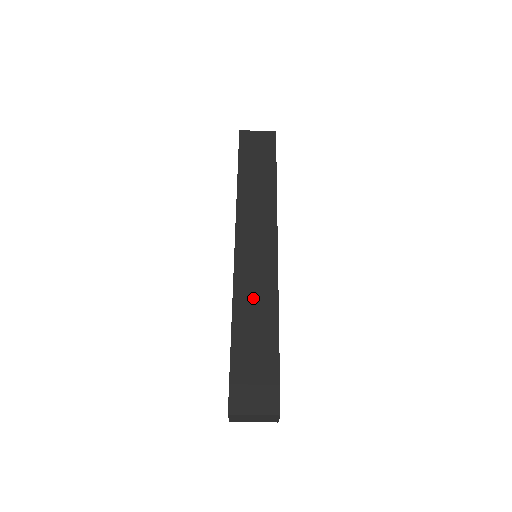
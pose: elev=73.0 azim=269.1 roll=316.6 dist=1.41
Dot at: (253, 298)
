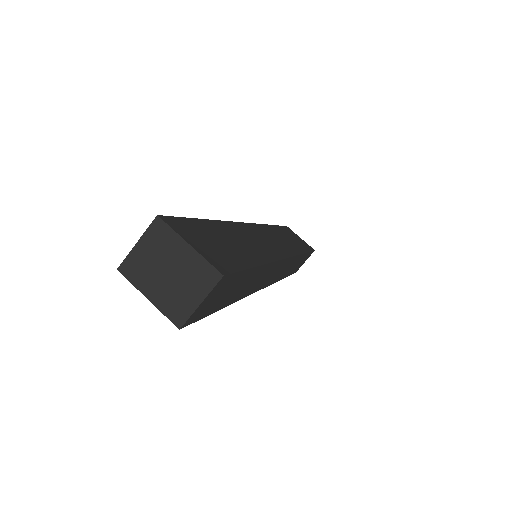
Dot at: (249, 239)
